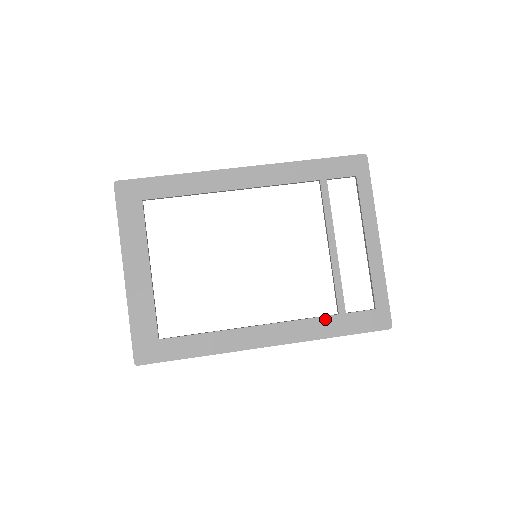
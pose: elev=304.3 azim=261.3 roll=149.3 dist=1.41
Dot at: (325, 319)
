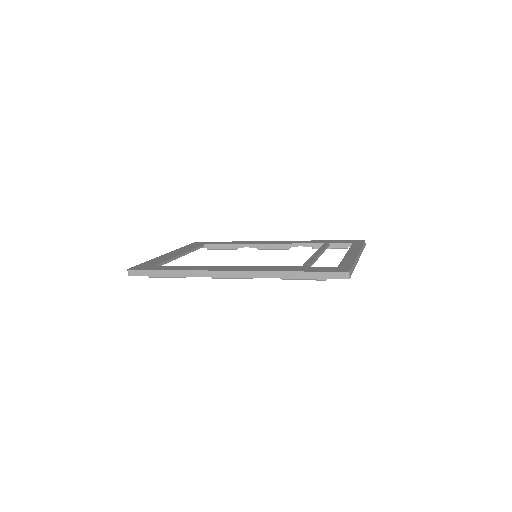
Dot at: (288, 267)
